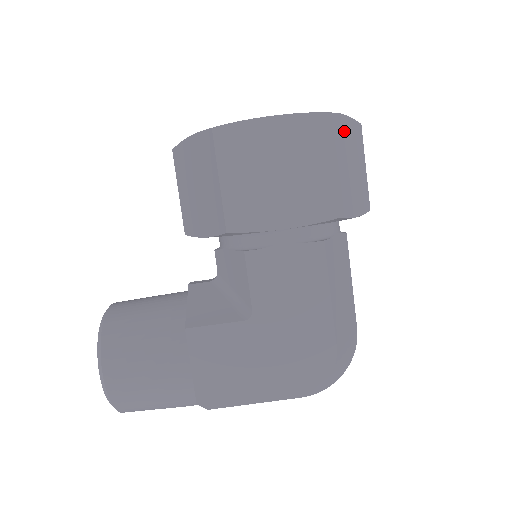
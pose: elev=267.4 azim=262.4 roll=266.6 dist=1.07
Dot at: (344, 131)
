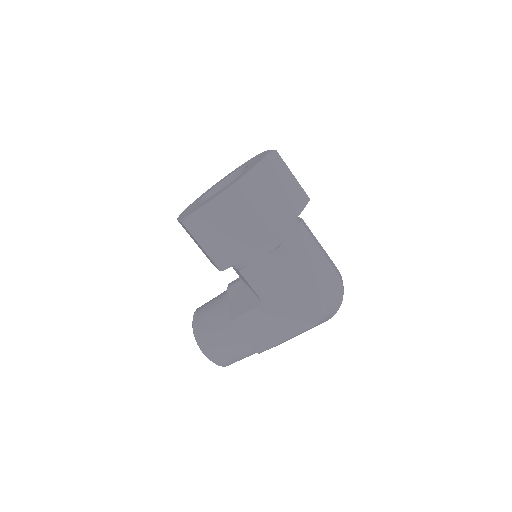
Dot at: (259, 178)
